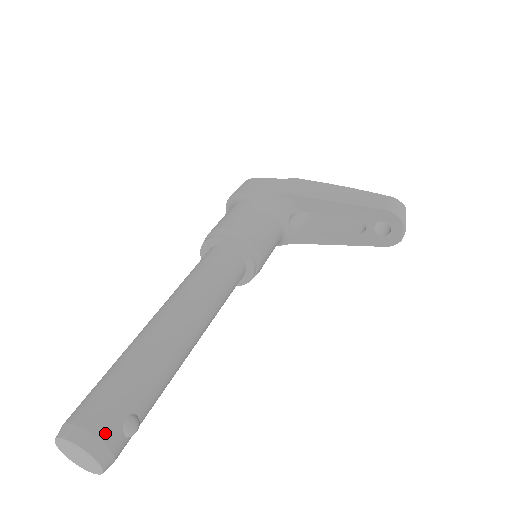
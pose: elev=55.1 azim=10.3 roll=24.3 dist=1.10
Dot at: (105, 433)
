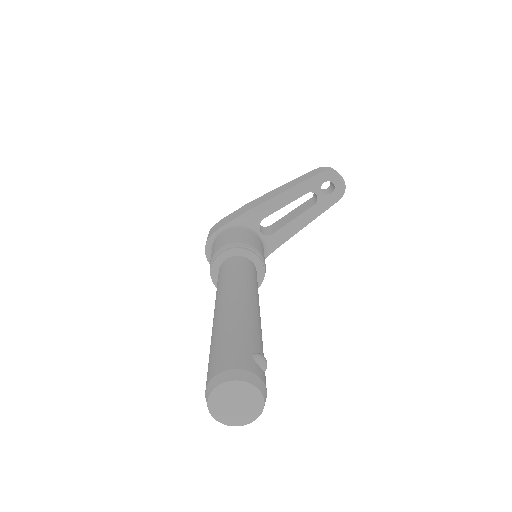
Dot at: (245, 366)
